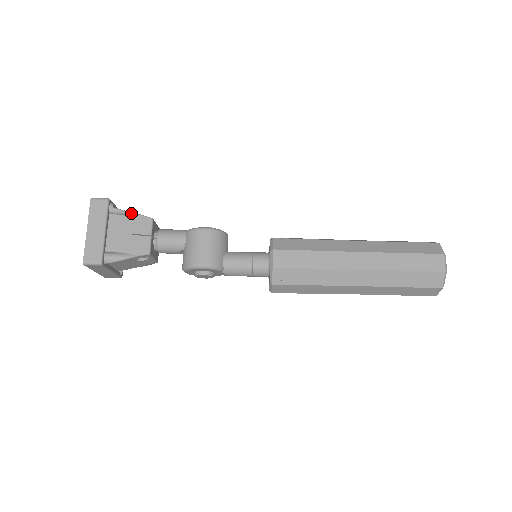
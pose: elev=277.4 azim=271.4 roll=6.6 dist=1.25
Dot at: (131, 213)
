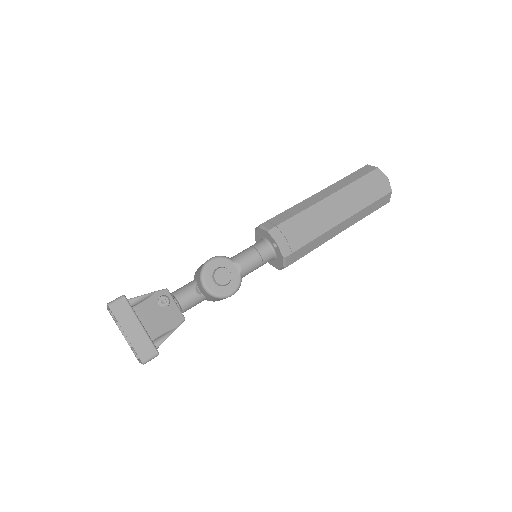
Dot at: occluded
